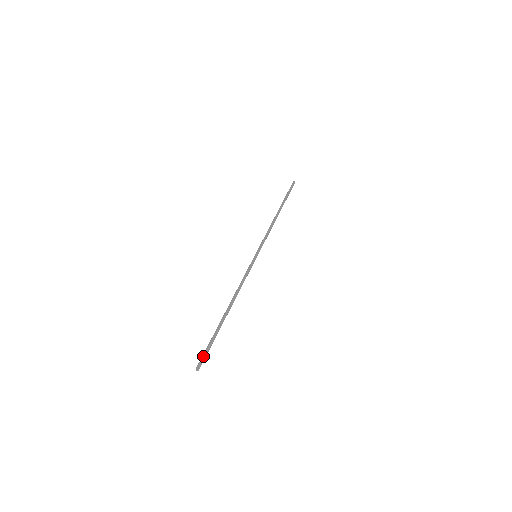
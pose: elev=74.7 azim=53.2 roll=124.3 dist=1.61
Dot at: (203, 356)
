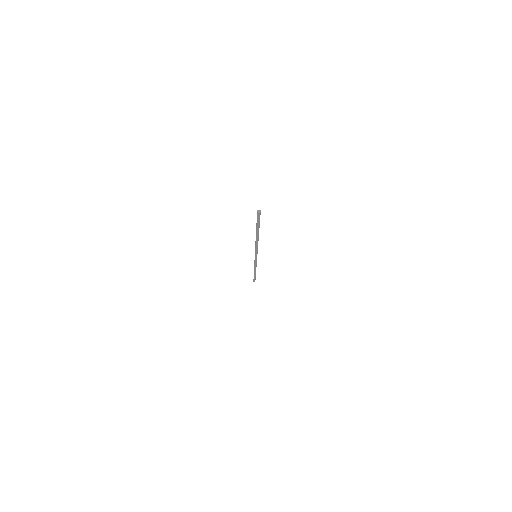
Dot at: (257, 216)
